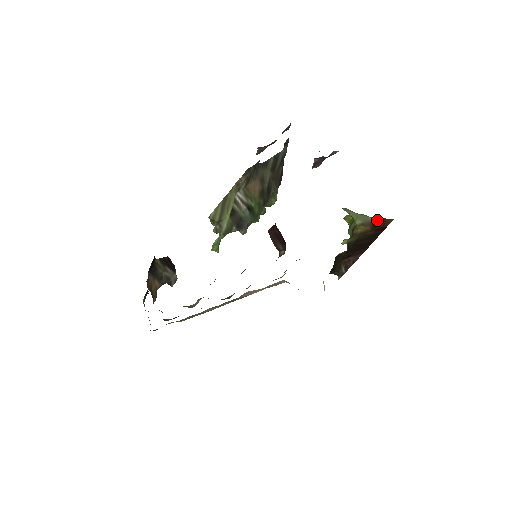
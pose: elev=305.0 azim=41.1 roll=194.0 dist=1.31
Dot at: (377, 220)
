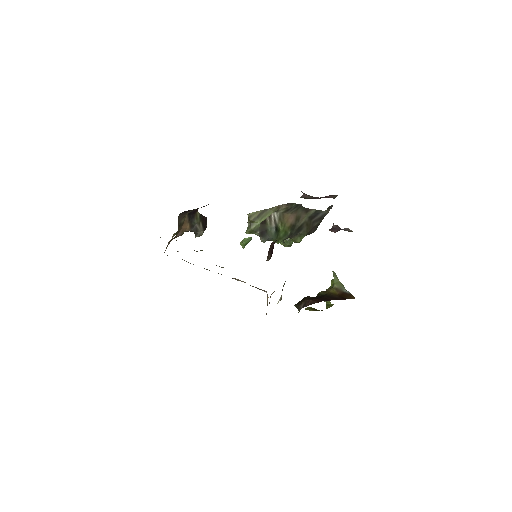
Dot at: (347, 292)
